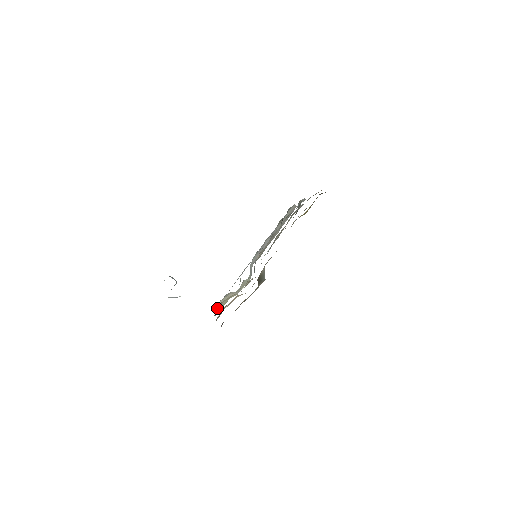
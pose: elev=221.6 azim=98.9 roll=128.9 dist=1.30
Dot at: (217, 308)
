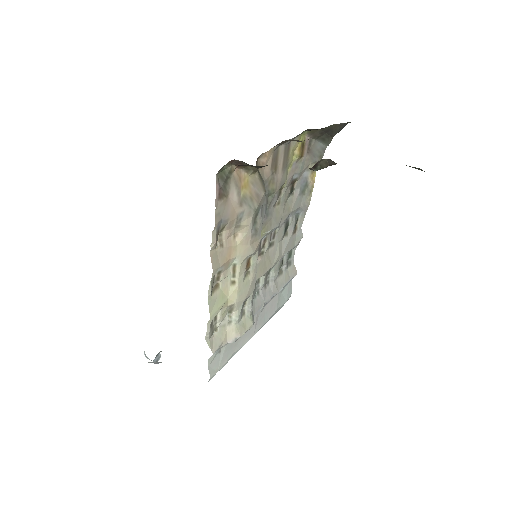
Dot at: (211, 343)
